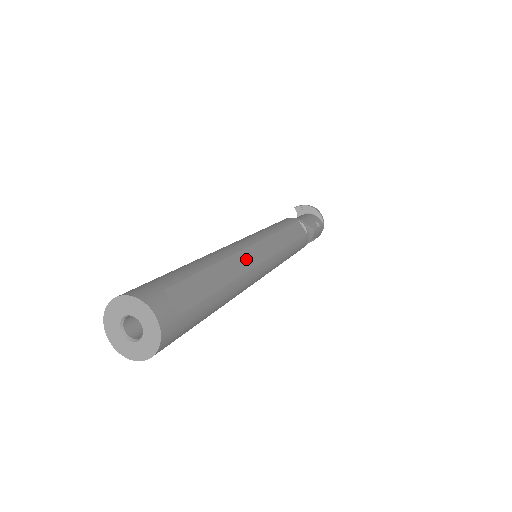
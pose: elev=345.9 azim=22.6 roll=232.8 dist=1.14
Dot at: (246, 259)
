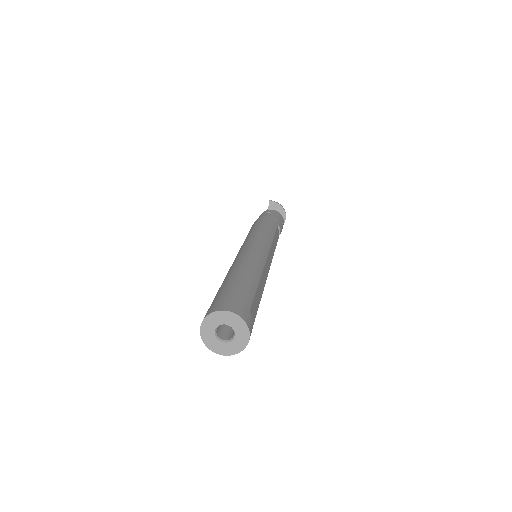
Dot at: (266, 272)
